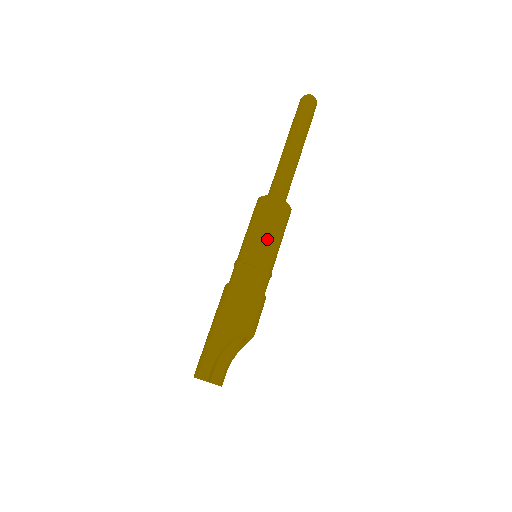
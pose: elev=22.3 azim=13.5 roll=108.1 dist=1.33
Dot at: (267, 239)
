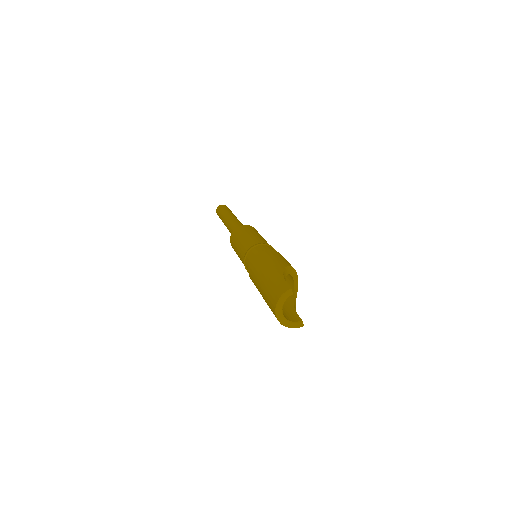
Dot at: (257, 236)
